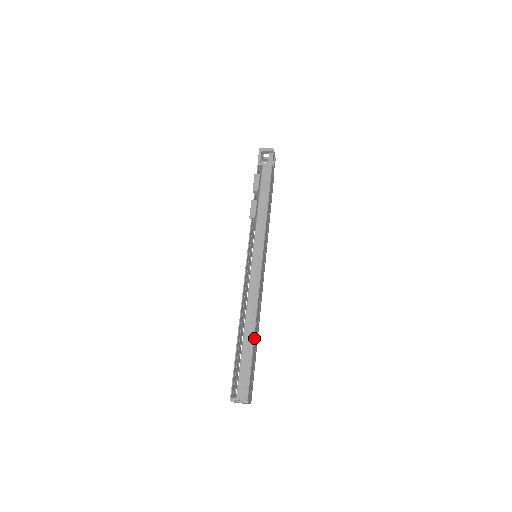
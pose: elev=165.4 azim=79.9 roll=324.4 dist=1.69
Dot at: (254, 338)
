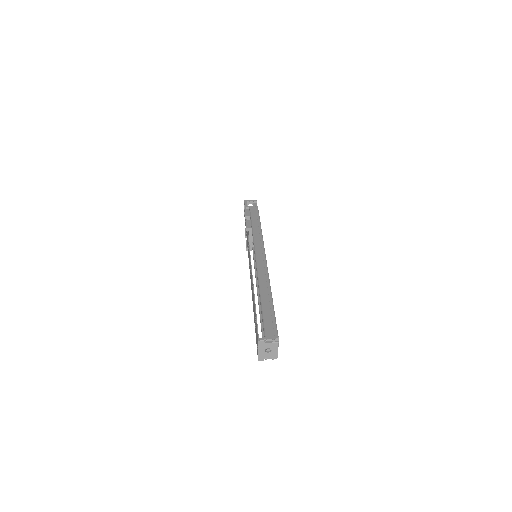
Dot at: occluded
